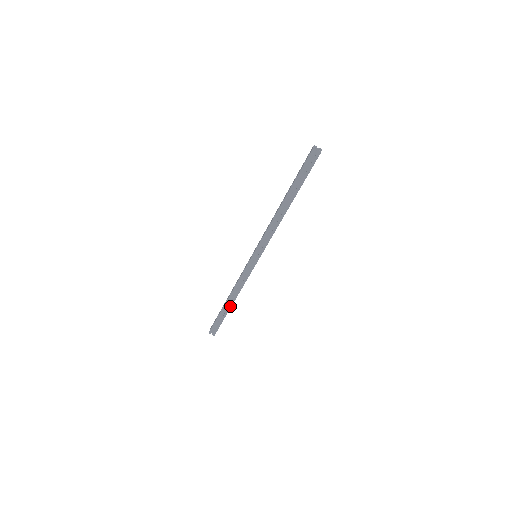
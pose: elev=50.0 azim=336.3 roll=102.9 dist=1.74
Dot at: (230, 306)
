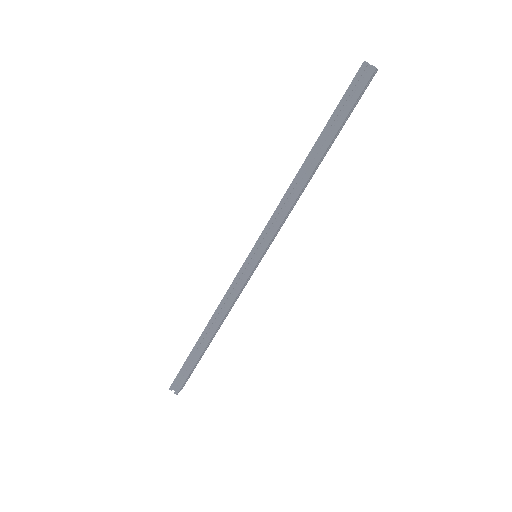
Dot at: (206, 342)
